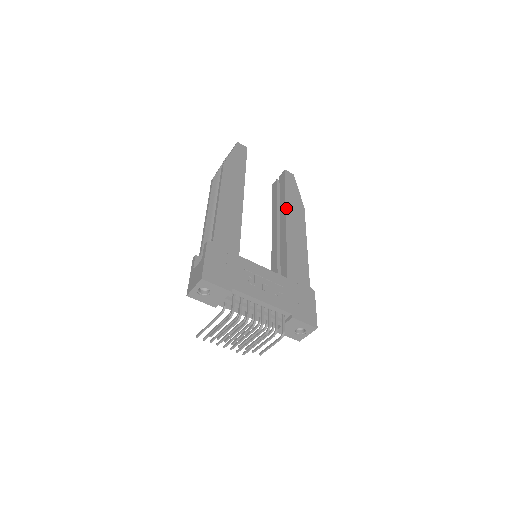
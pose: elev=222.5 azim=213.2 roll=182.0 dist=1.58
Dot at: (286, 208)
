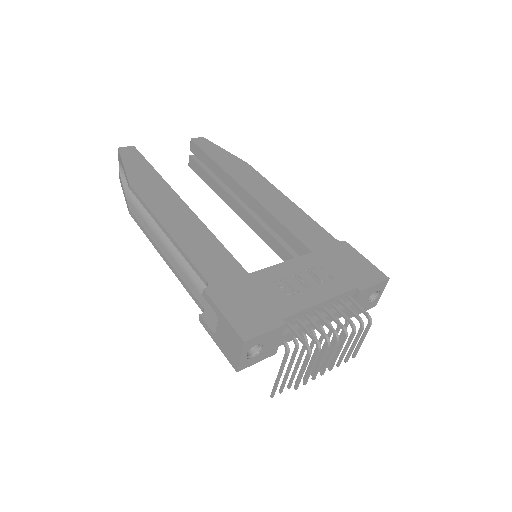
Dot at: (233, 178)
